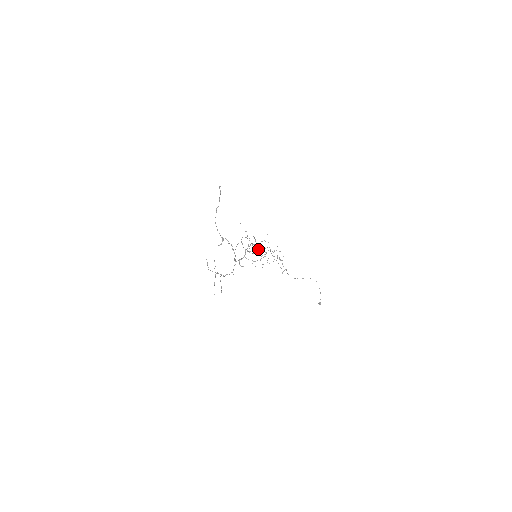
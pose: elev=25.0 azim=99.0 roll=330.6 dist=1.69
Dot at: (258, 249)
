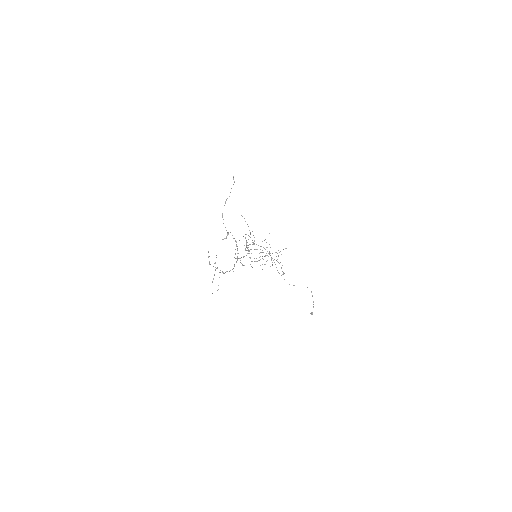
Dot at: (256, 249)
